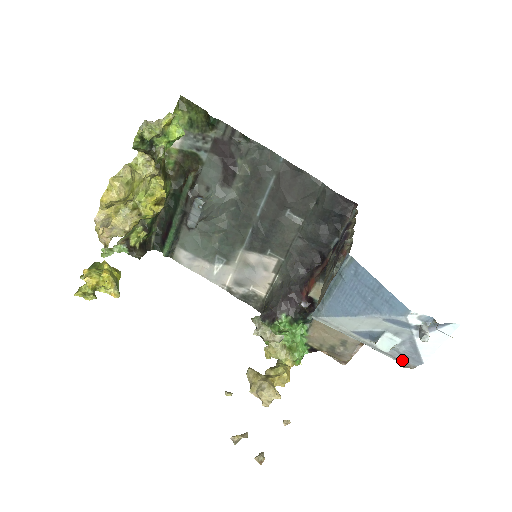
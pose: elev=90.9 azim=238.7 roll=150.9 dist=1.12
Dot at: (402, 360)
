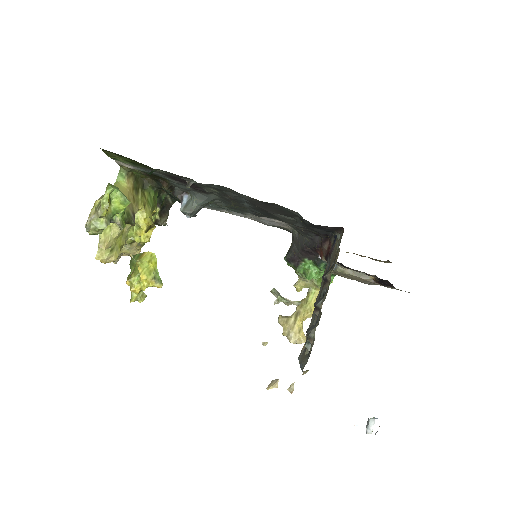
Dot at: occluded
